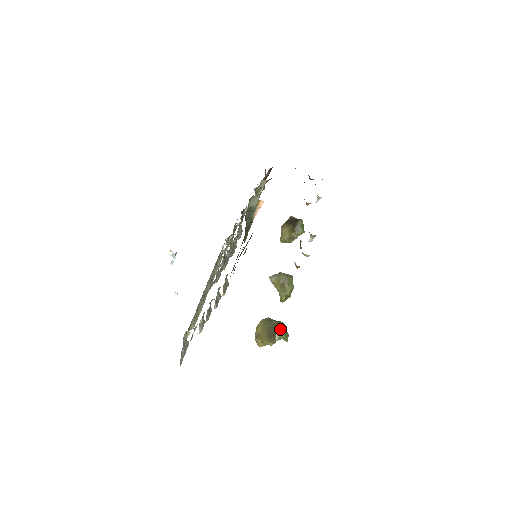
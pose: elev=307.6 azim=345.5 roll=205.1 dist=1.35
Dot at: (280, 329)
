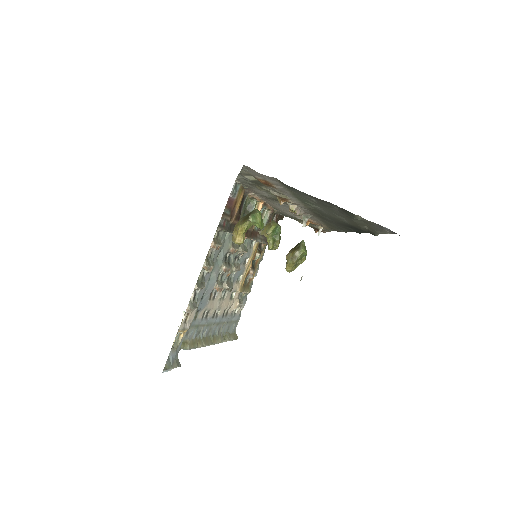
Dot at: (254, 212)
